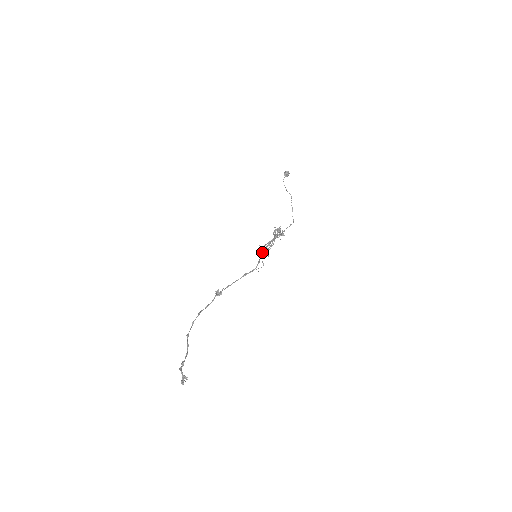
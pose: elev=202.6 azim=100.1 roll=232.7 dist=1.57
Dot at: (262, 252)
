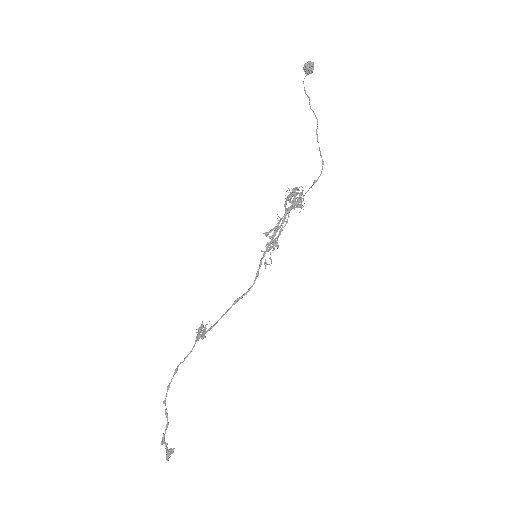
Dot at: (263, 253)
